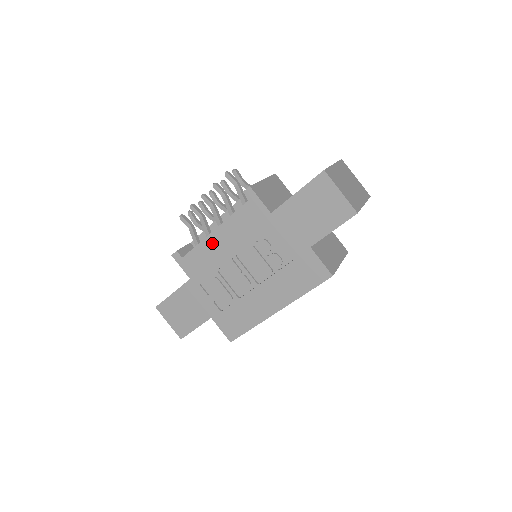
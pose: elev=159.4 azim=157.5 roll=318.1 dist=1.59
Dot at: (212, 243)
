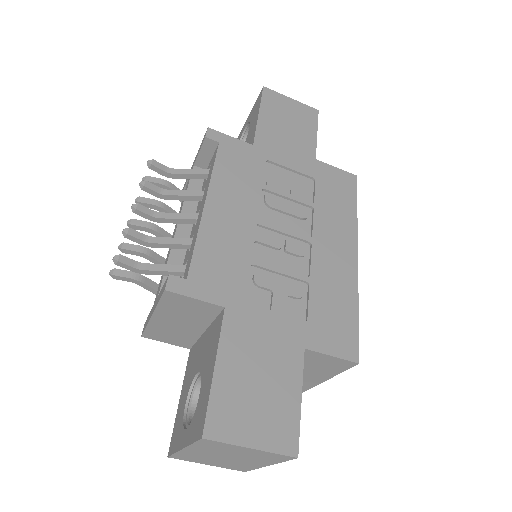
Dot at: (215, 222)
